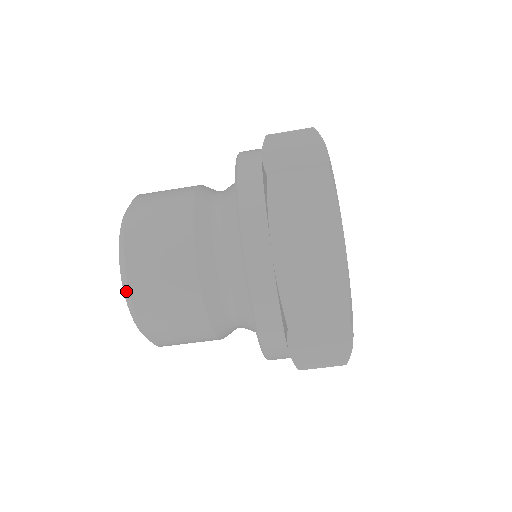
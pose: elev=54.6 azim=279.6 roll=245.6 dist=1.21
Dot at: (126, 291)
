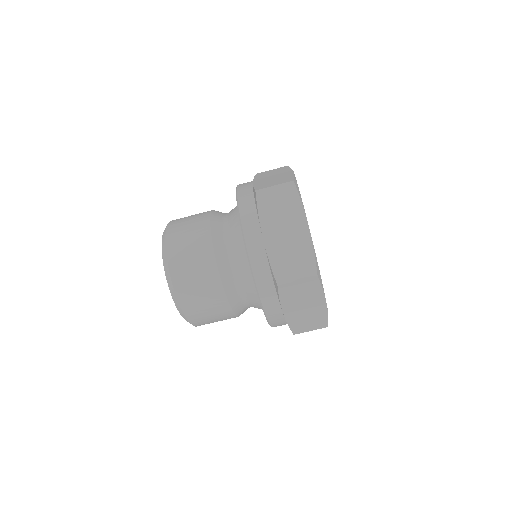
Dot at: occluded
